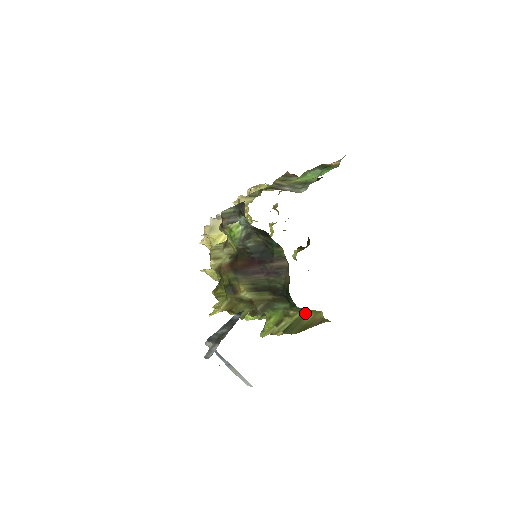
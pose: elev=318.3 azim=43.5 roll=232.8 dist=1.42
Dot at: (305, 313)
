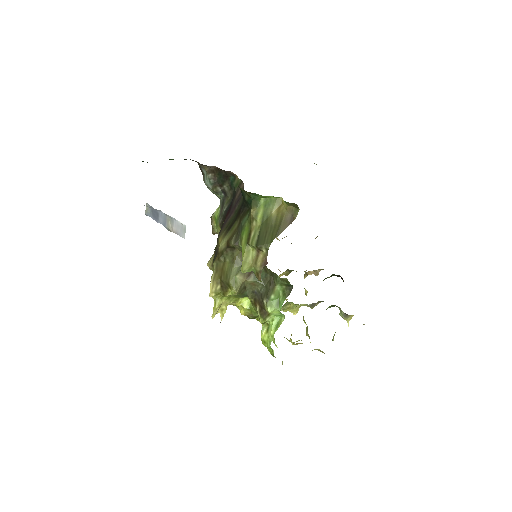
Dot at: (266, 207)
